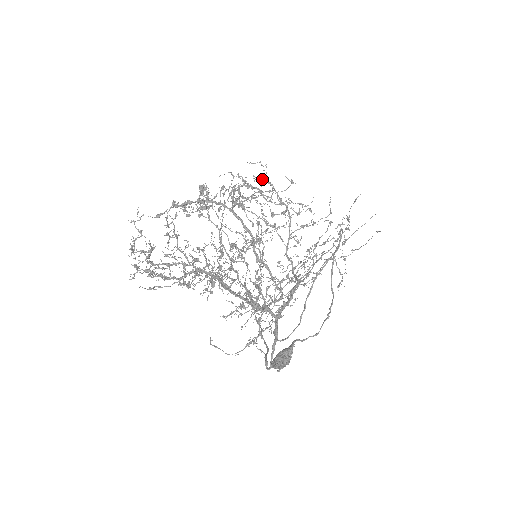
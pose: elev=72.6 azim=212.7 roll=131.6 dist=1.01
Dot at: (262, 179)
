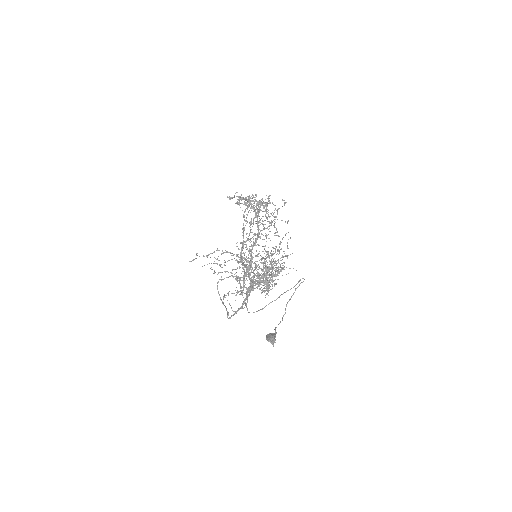
Dot at: occluded
